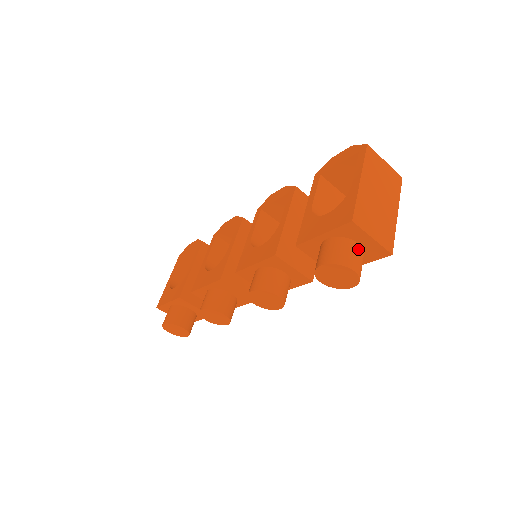
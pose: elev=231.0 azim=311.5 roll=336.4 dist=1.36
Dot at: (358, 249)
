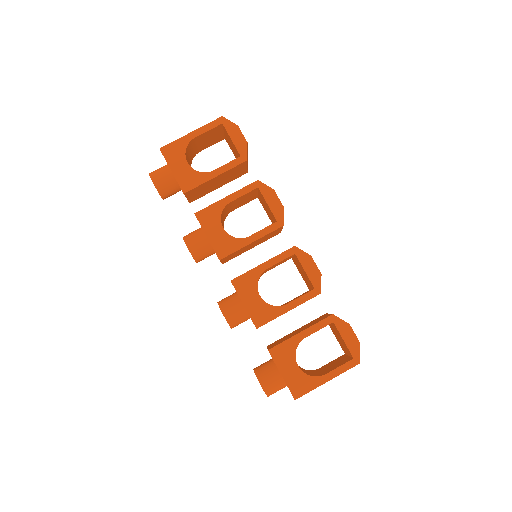
Dot at: occluded
